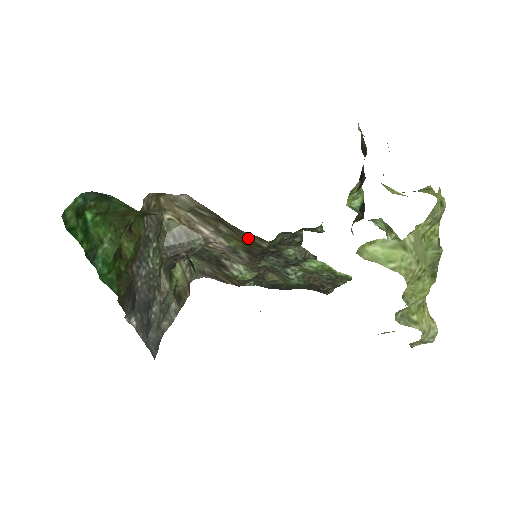
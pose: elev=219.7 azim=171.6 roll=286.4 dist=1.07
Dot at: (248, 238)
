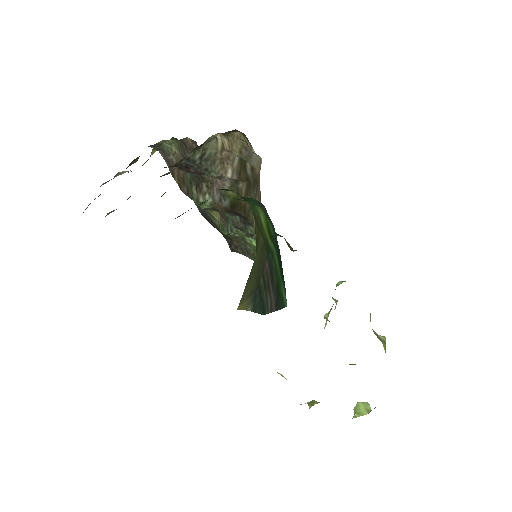
Dot at: (250, 211)
